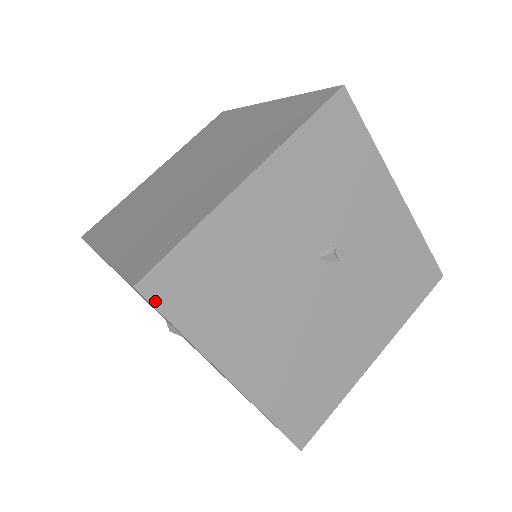
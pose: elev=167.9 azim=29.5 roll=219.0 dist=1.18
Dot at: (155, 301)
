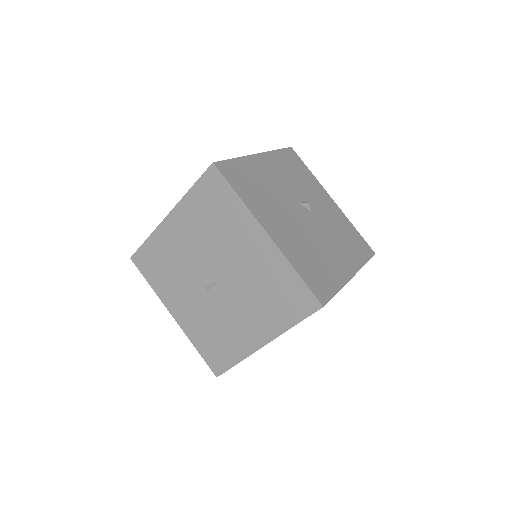
Dot at: (223, 174)
